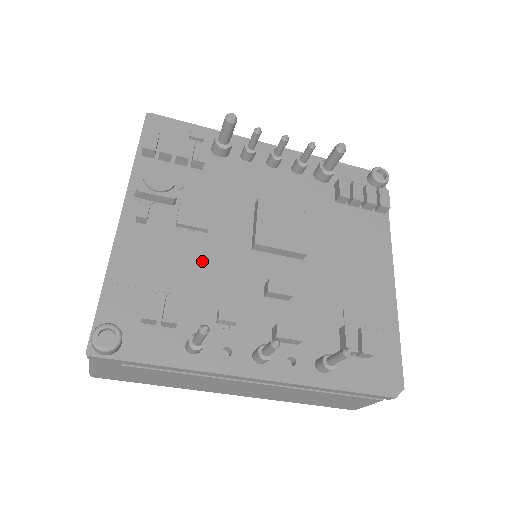
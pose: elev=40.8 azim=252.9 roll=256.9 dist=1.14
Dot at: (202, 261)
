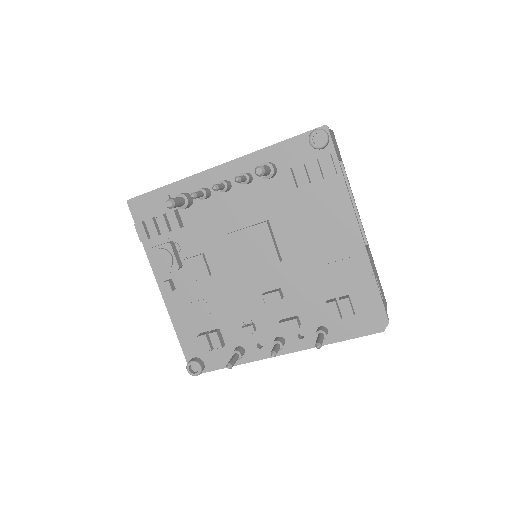
Dot at: (218, 296)
